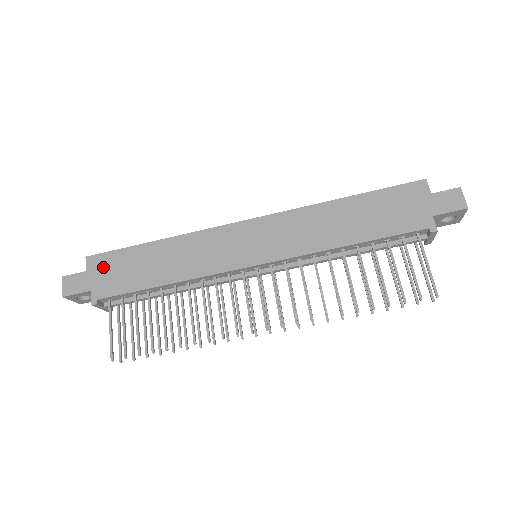
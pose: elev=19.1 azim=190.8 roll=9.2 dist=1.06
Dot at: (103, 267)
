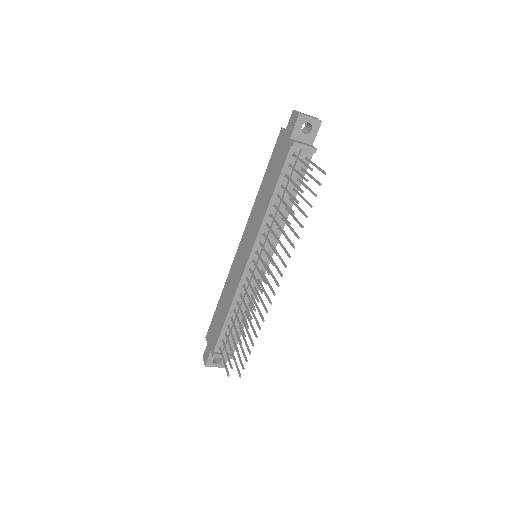
Dot at: (211, 334)
